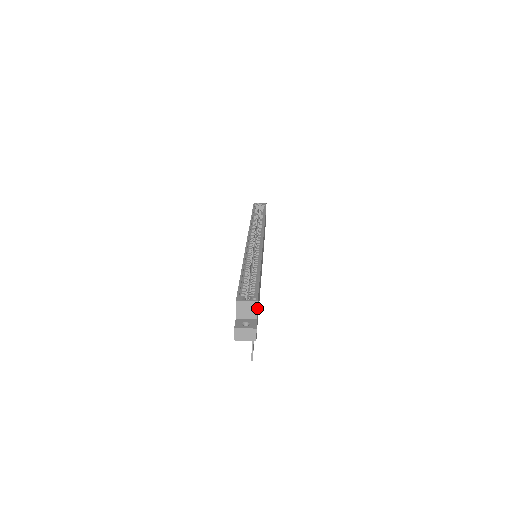
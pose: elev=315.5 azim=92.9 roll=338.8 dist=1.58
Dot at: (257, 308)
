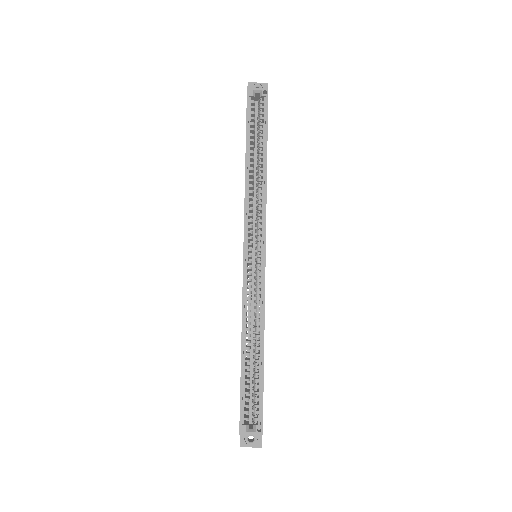
Dot at: (262, 433)
